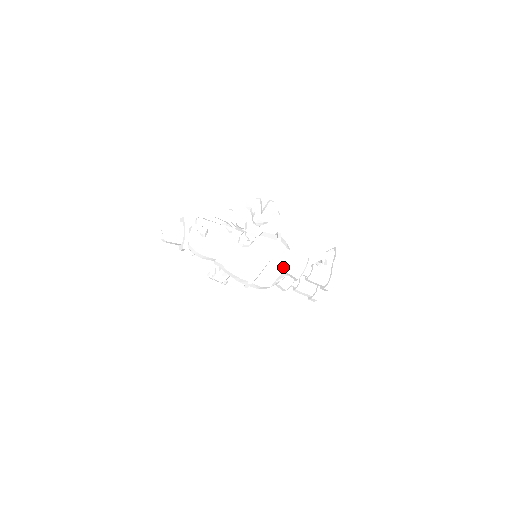
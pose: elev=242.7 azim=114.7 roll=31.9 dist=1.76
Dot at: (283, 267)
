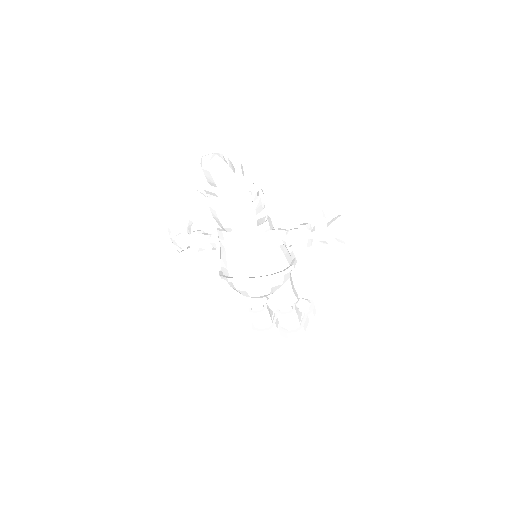
Dot at: (279, 288)
